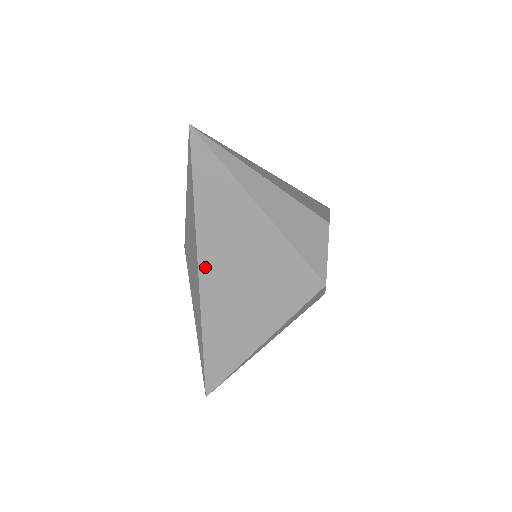
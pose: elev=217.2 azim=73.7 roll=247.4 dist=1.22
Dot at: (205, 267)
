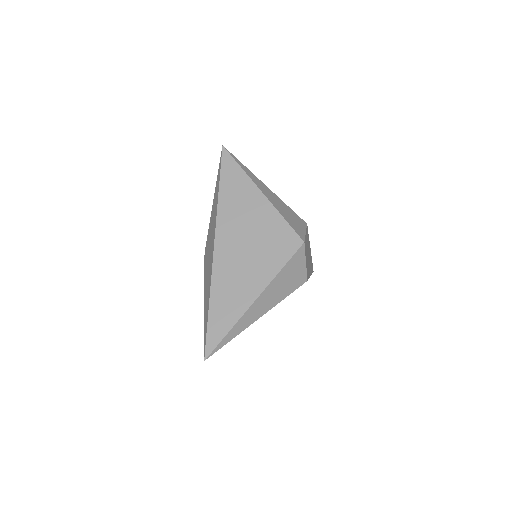
Dot at: (220, 233)
